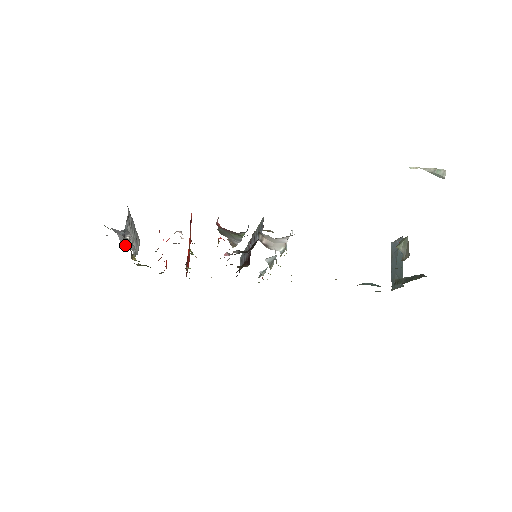
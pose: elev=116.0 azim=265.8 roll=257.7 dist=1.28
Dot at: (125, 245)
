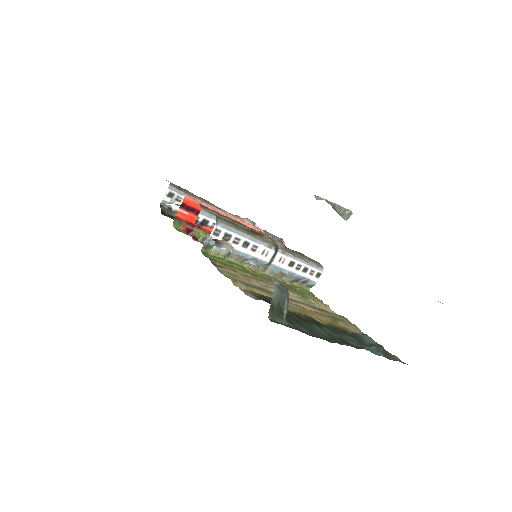
Dot at: occluded
